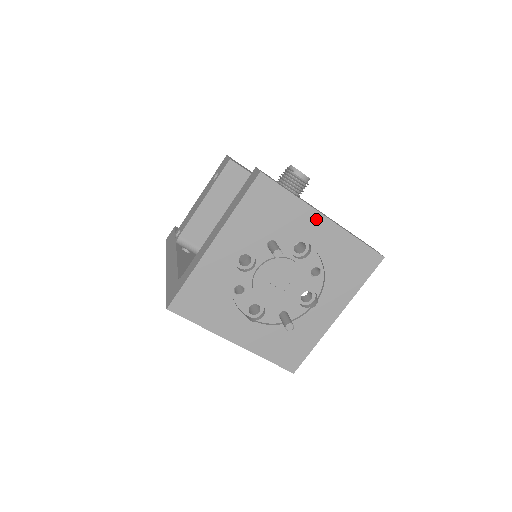
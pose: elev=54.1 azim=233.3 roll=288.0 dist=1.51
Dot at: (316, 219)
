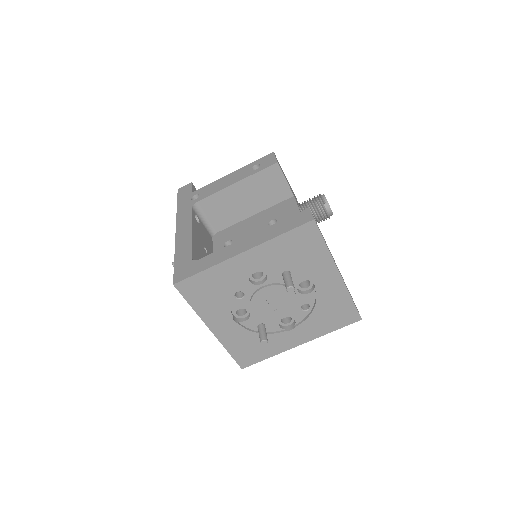
Dot at: (332, 272)
